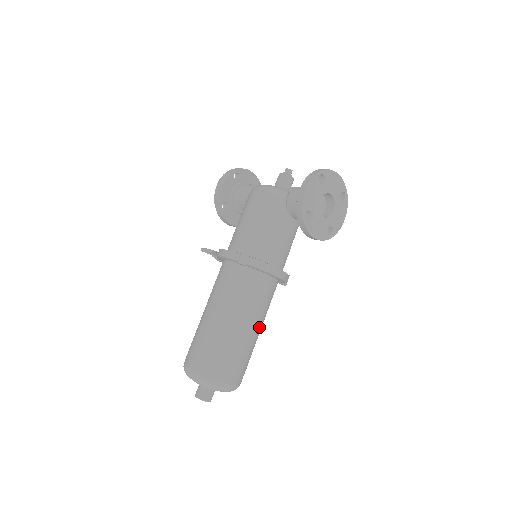
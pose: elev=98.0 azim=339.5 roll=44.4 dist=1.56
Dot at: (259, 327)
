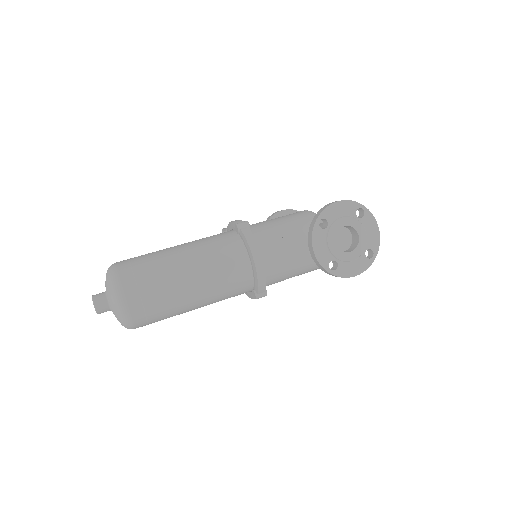
Dot at: (199, 291)
